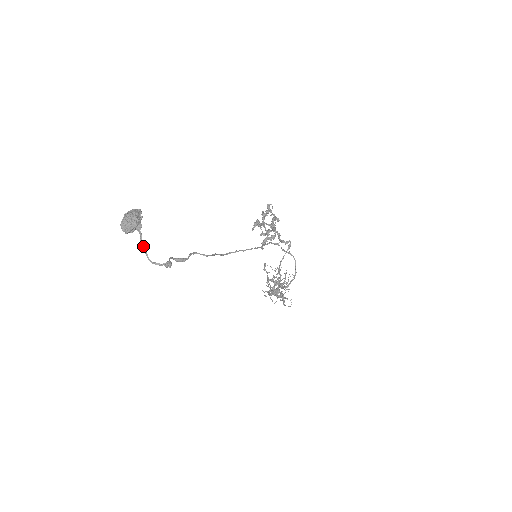
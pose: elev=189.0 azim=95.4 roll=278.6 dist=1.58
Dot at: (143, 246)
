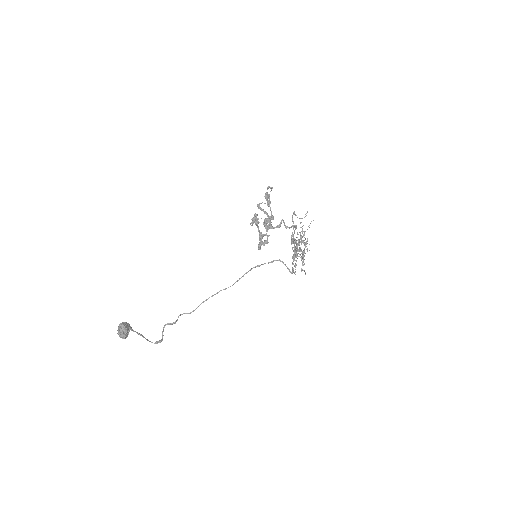
Dot at: (140, 335)
